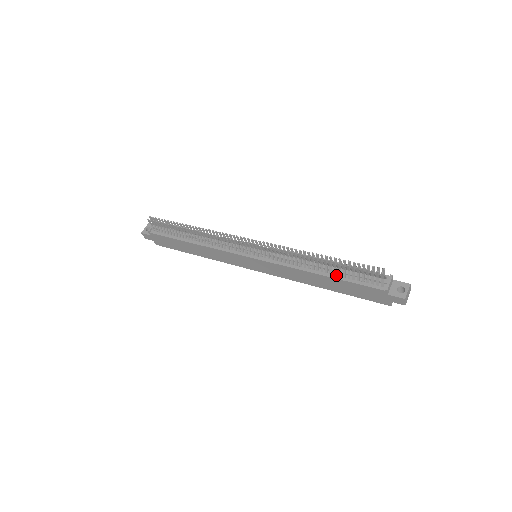
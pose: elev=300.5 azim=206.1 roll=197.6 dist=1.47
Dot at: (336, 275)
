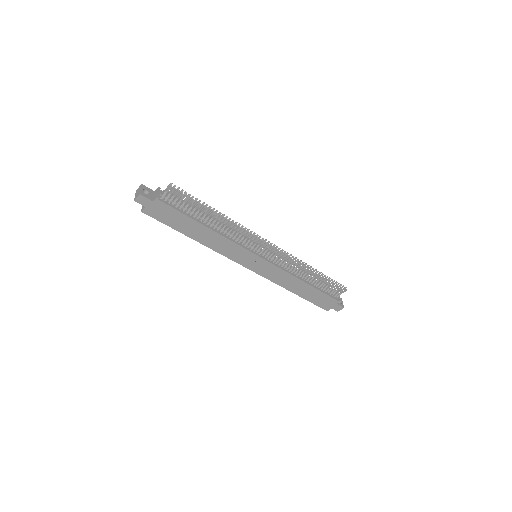
Dot at: (314, 285)
